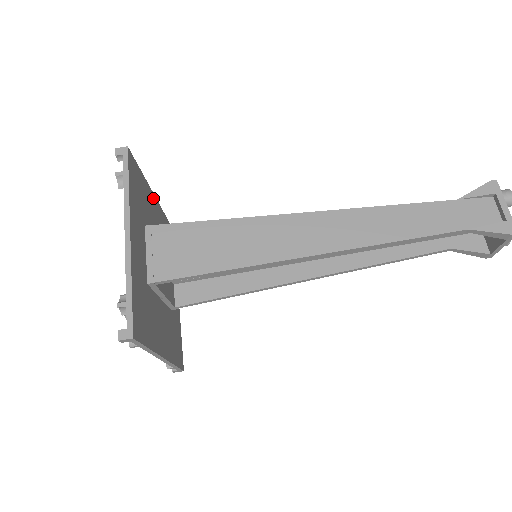
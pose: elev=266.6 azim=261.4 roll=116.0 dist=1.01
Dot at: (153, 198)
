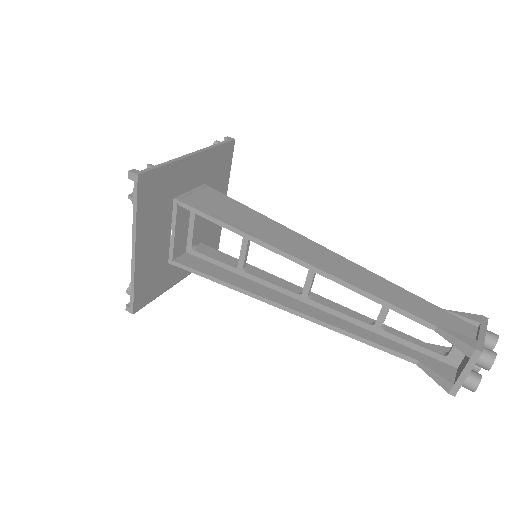
Dot at: occluded
